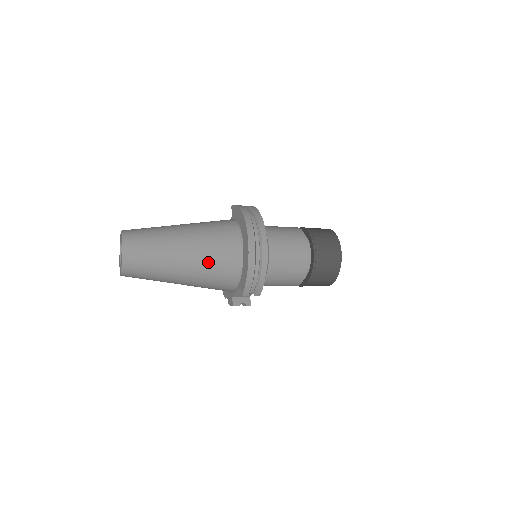
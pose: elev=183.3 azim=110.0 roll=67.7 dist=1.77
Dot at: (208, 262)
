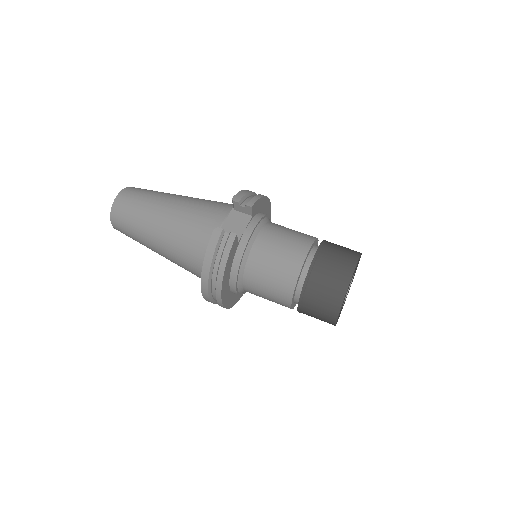
Dot at: occluded
